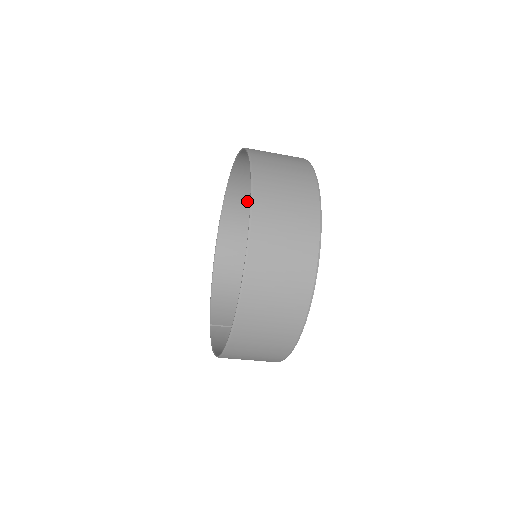
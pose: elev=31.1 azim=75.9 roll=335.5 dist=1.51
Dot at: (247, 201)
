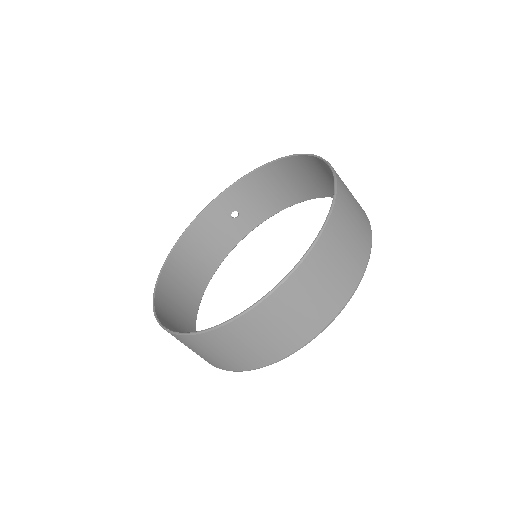
Dot at: (205, 242)
